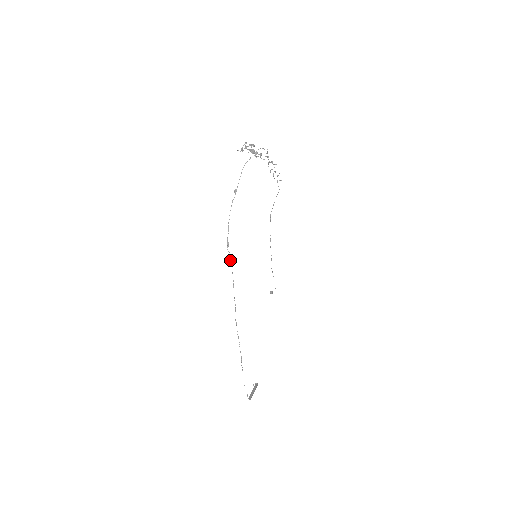
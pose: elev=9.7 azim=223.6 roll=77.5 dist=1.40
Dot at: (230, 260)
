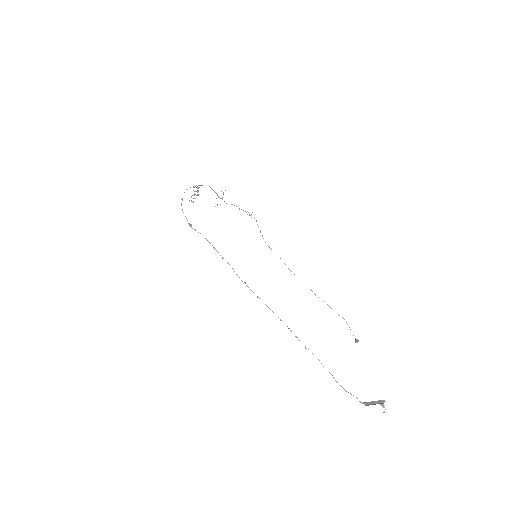
Dot at: occluded
